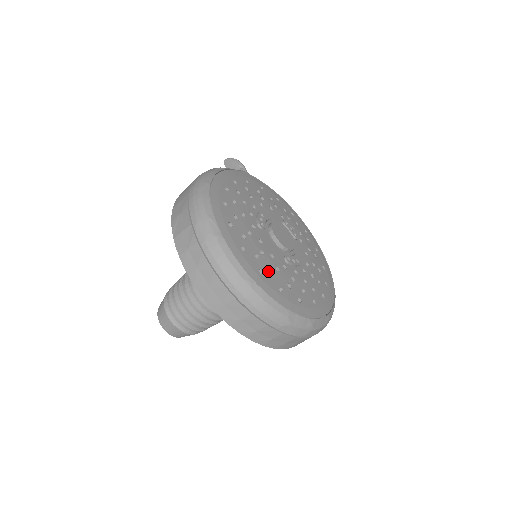
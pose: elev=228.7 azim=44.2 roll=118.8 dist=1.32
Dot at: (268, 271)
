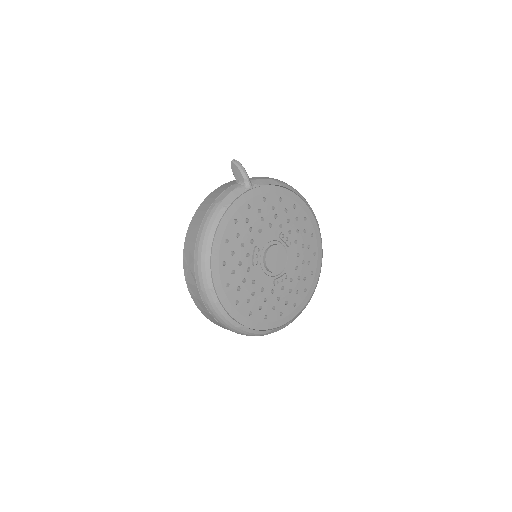
Dot at: (256, 308)
